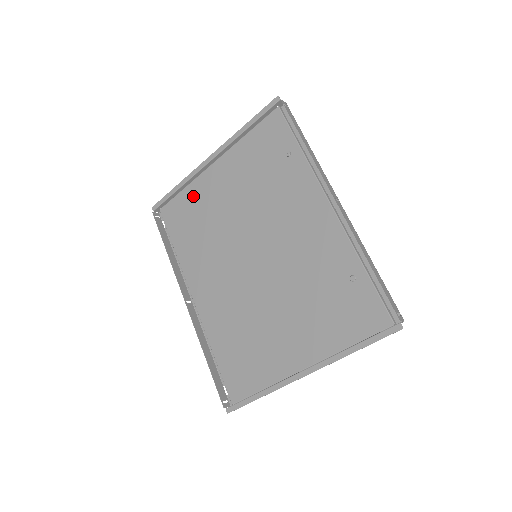
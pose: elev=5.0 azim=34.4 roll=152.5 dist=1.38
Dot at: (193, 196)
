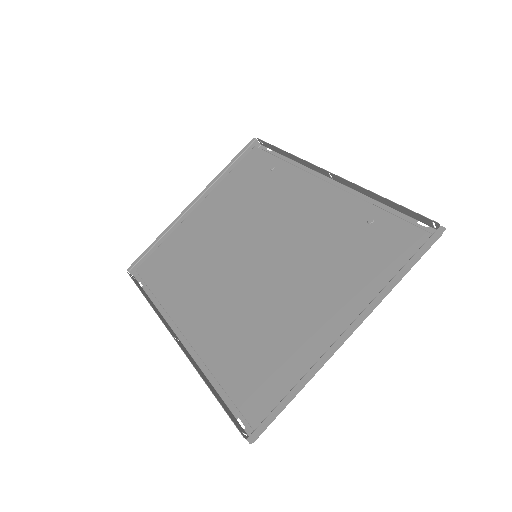
Dot at: (175, 241)
